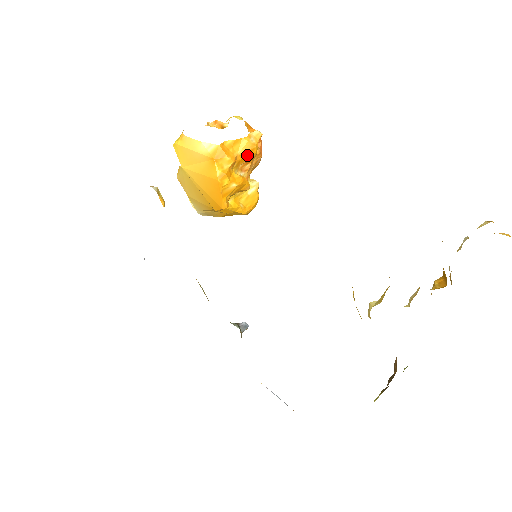
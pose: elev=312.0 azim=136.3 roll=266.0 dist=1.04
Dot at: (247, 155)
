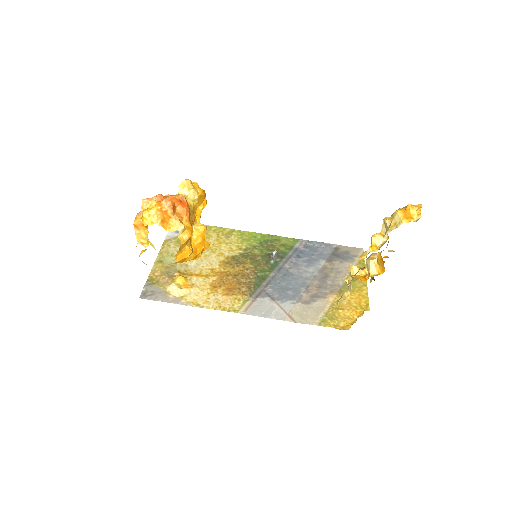
Dot at: (190, 237)
